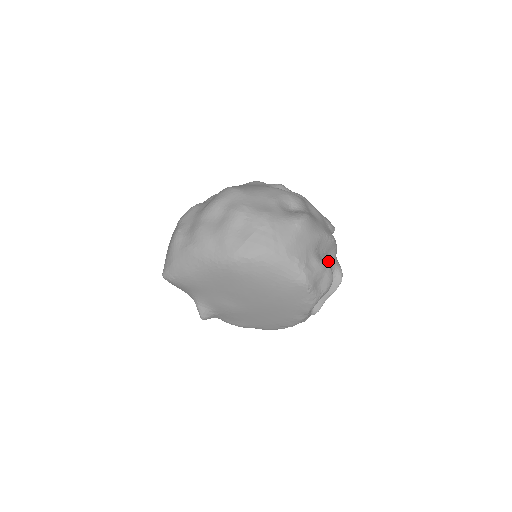
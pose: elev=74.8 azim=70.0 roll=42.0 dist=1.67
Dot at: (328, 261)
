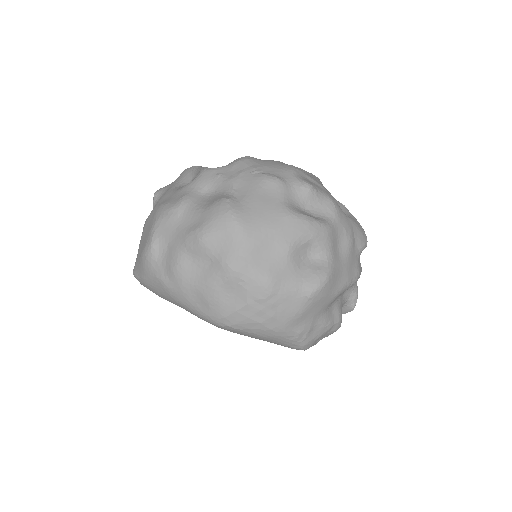
Dot at: (342, 297)
